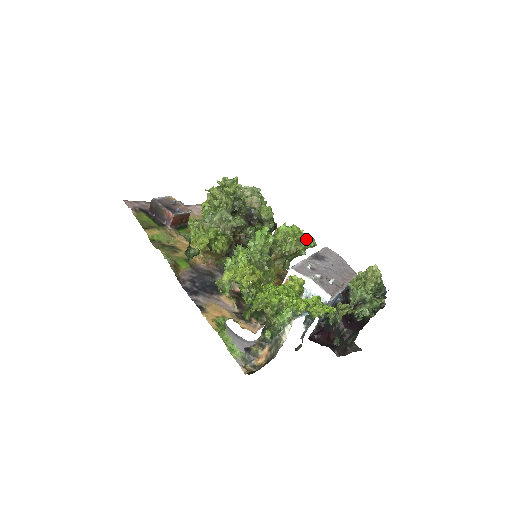
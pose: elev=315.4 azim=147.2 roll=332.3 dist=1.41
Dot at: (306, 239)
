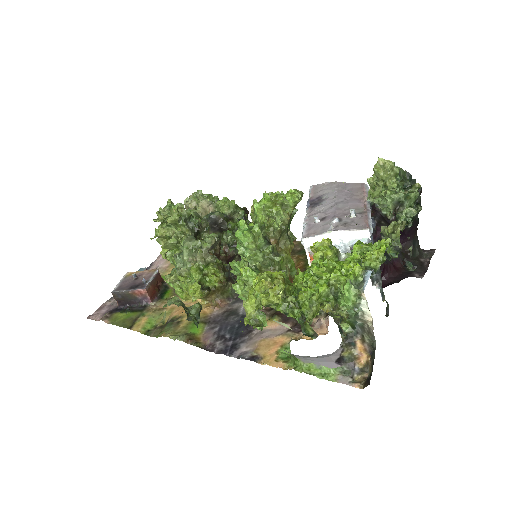
Dot at: (288, 197)
